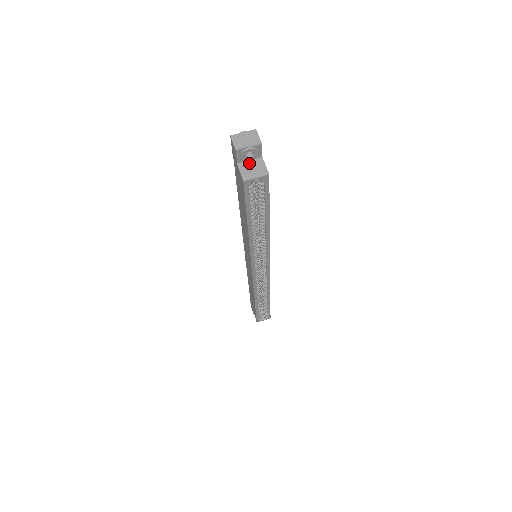
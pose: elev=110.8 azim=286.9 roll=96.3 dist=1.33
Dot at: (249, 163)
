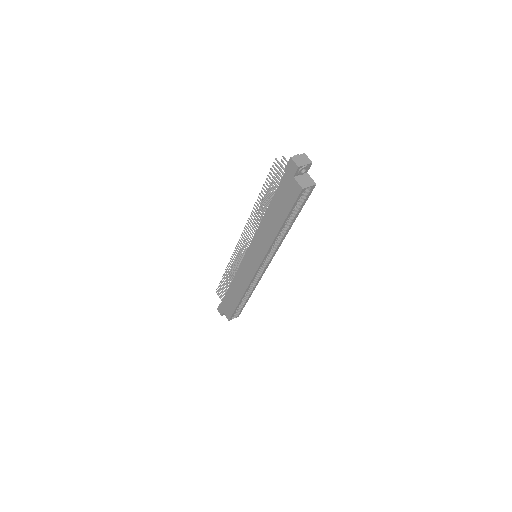
Dot at: (301, 177)
